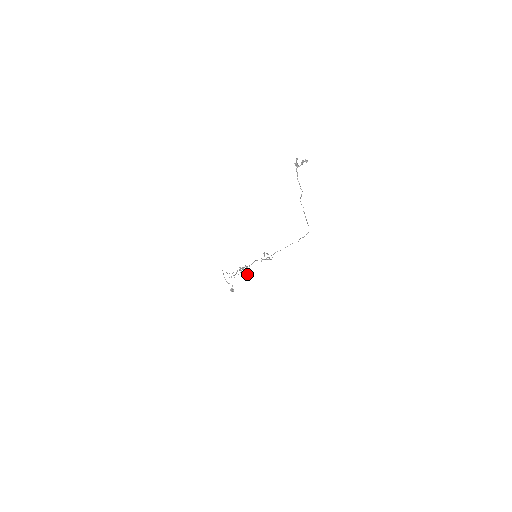
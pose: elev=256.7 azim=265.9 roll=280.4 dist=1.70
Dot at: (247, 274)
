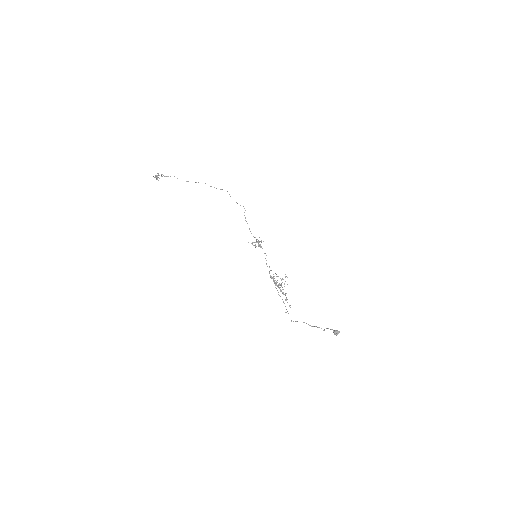
Dot at: occluded
